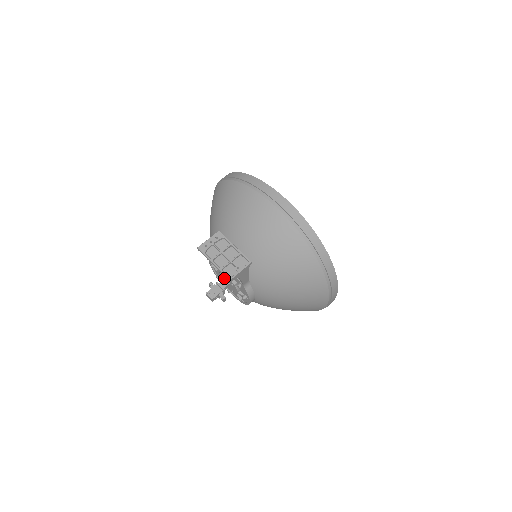
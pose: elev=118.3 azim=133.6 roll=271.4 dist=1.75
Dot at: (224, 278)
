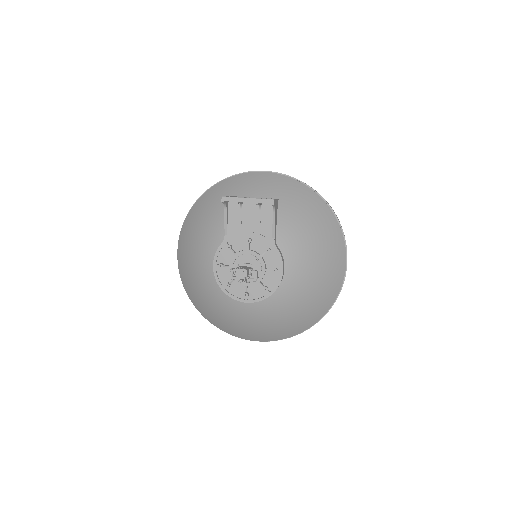
Dot at: occluded
